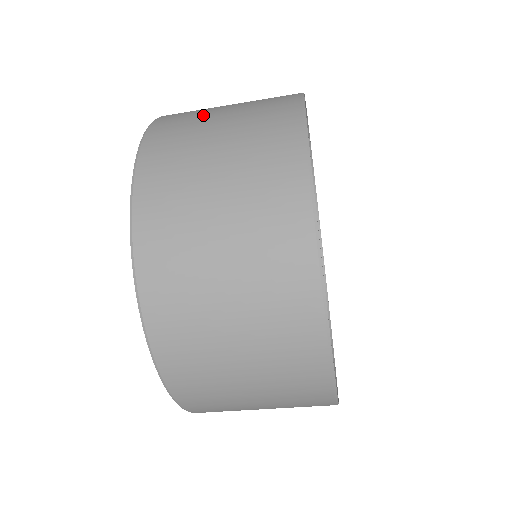
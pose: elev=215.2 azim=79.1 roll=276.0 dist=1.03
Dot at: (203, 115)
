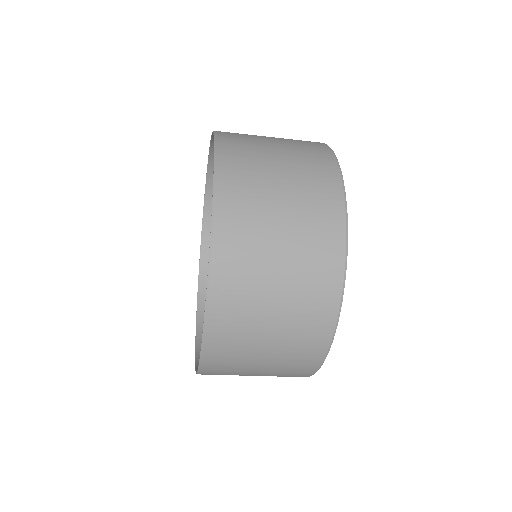
Dot at: (255, 135)
